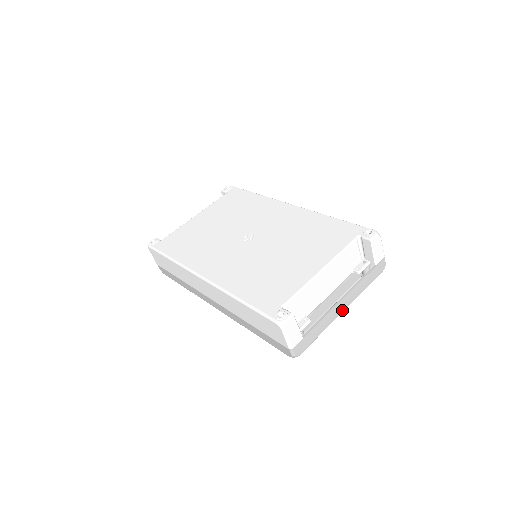
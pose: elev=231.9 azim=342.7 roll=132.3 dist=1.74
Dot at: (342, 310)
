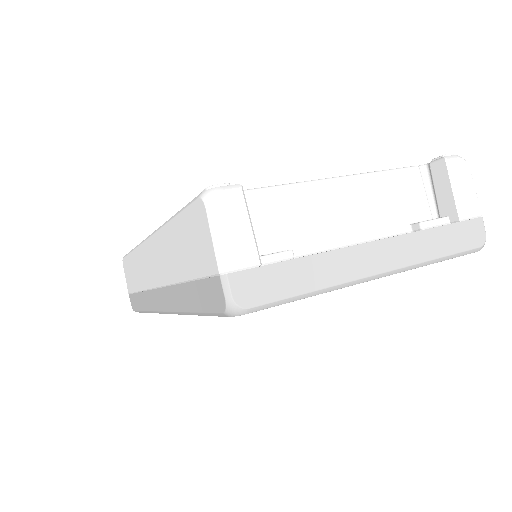
Dot at: (375, 269)
